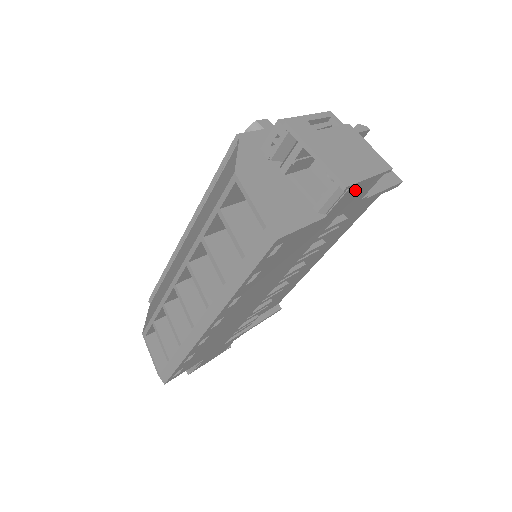
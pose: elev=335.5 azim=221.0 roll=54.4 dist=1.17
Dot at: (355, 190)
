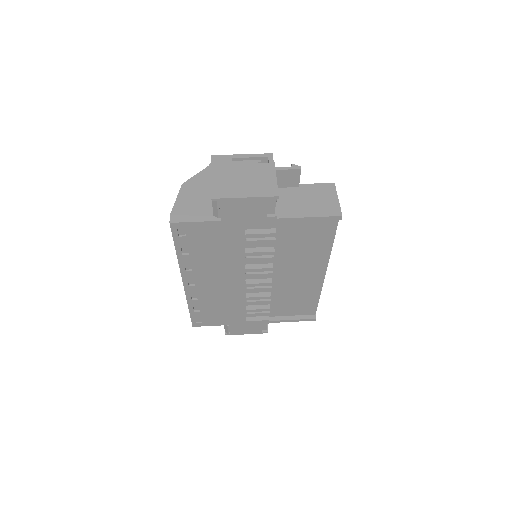
Dot at: (235, 205)
